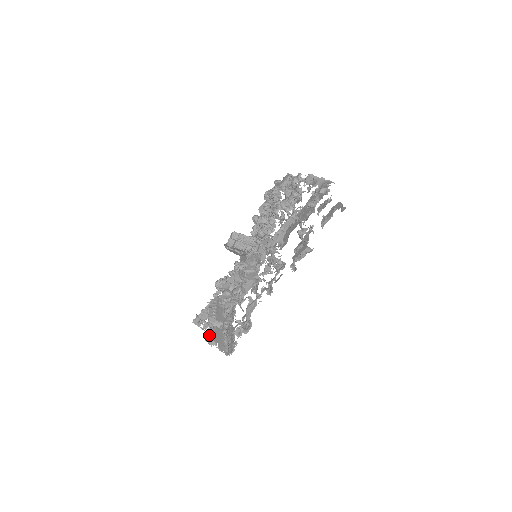
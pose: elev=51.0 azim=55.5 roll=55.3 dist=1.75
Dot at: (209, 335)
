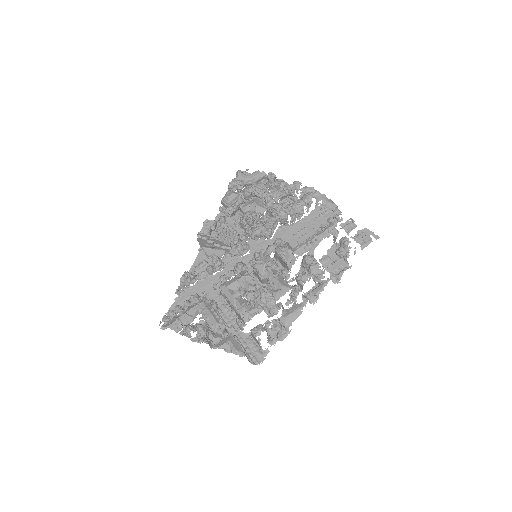
Dot at: (234, 345)
